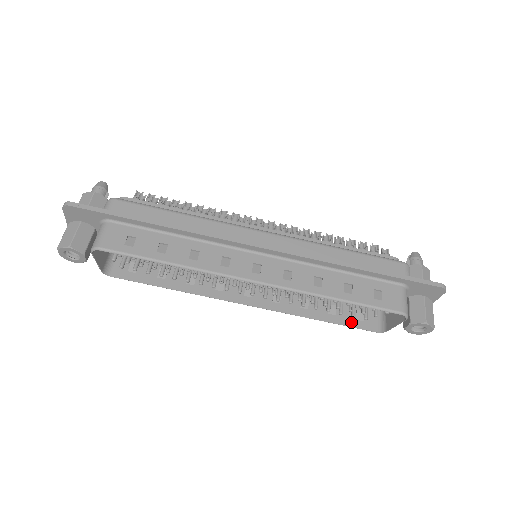
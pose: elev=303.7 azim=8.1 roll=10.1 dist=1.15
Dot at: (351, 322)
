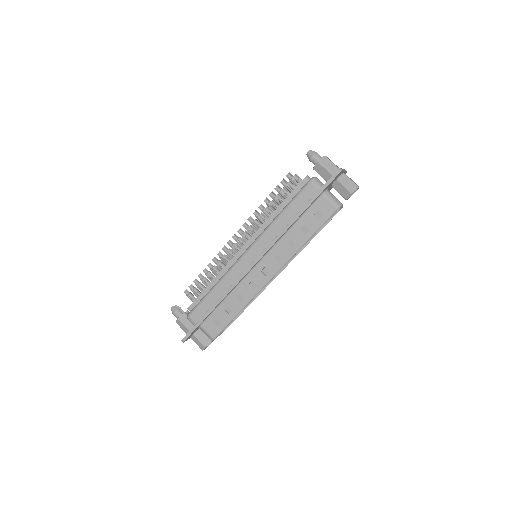
Dot at: occluded
